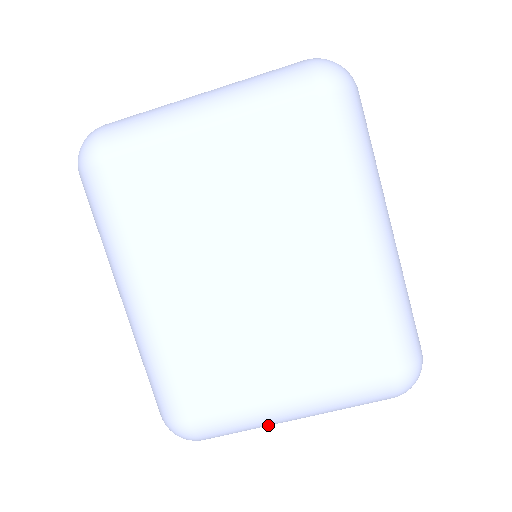
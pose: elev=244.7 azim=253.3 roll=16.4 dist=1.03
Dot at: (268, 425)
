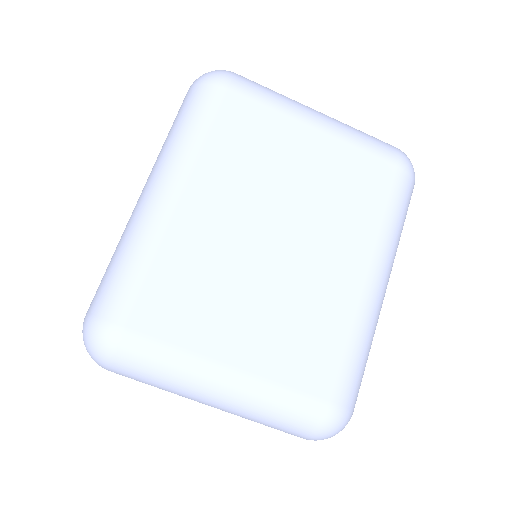
Dot at: (186, 390)
